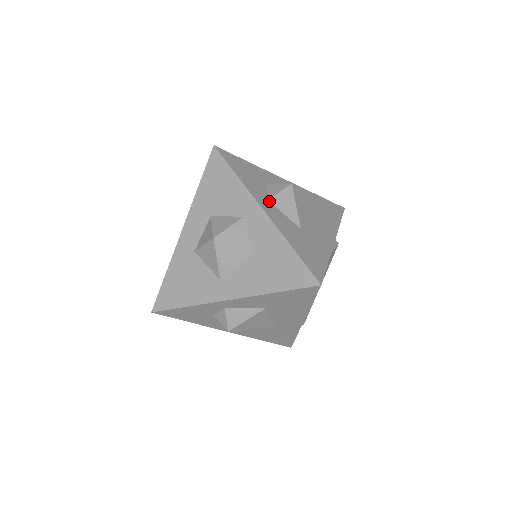
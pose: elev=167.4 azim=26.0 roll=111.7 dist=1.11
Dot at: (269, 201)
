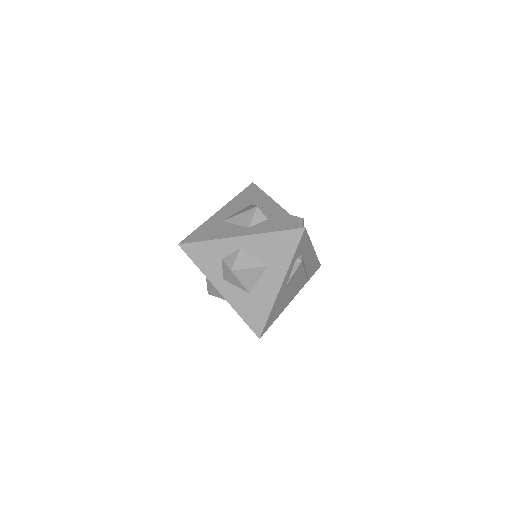
Dot at: (224, 279)
